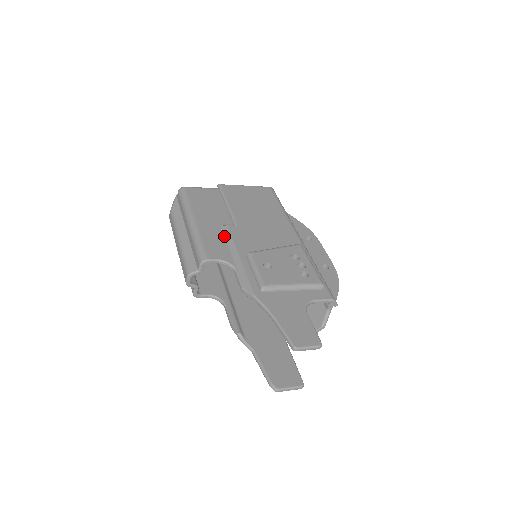
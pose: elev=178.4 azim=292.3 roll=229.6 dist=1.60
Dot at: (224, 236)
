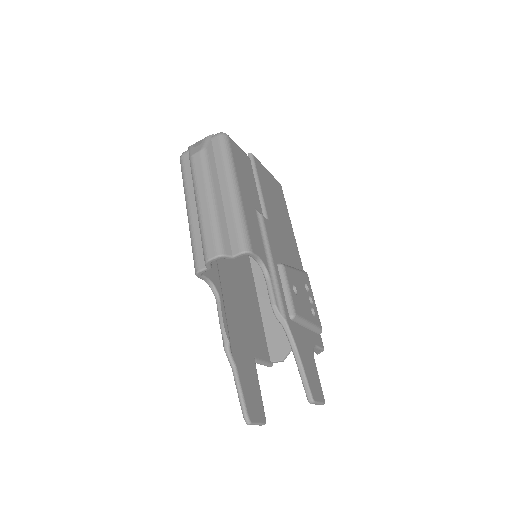
Dot at: (260, 227)
